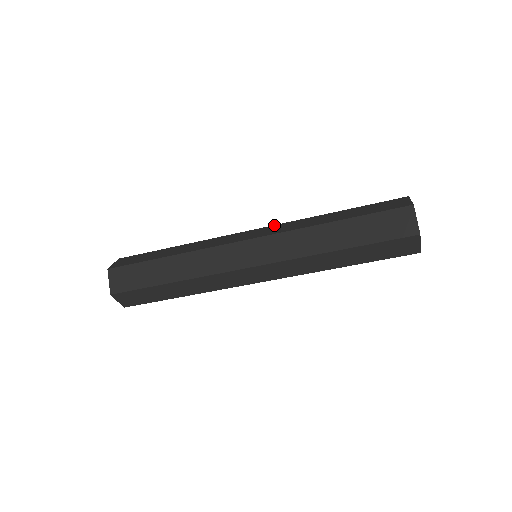
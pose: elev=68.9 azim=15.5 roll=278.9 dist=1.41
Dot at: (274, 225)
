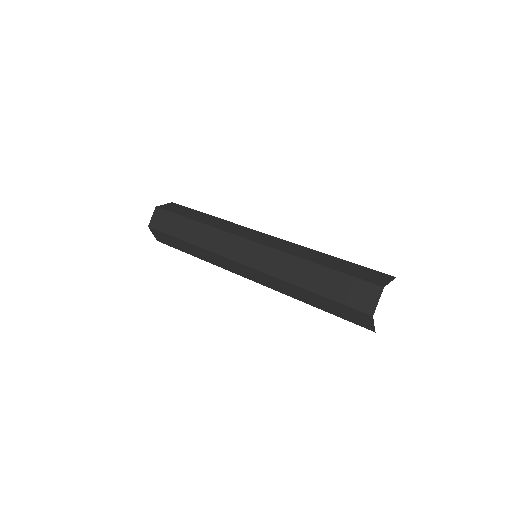
Dot at: (281, 239)
